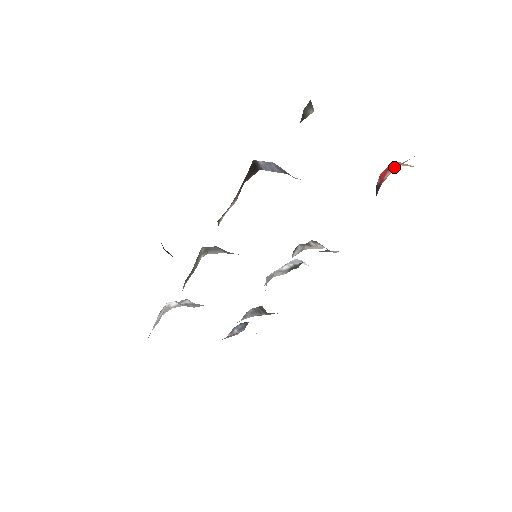
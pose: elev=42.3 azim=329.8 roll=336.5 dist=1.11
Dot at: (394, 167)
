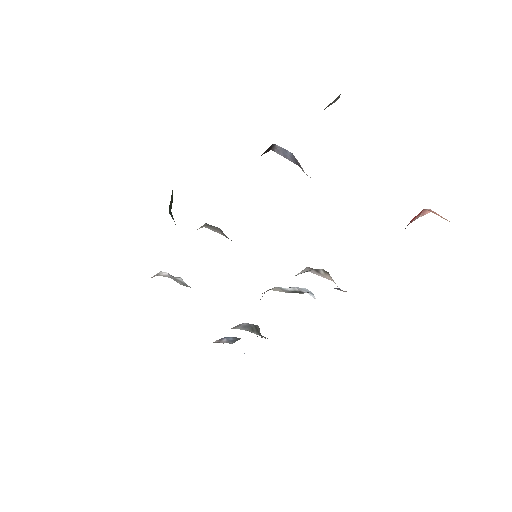
Dot at: (426, 212)
